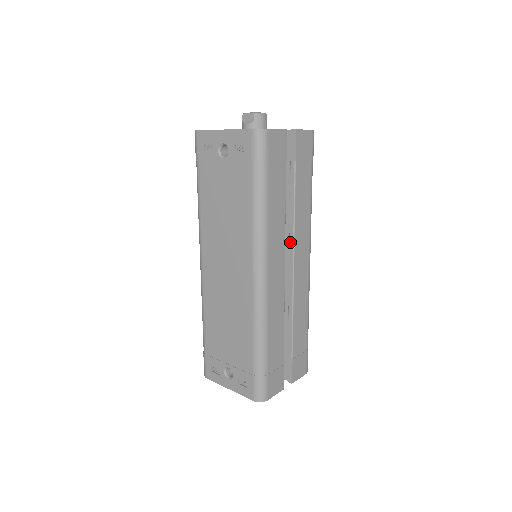
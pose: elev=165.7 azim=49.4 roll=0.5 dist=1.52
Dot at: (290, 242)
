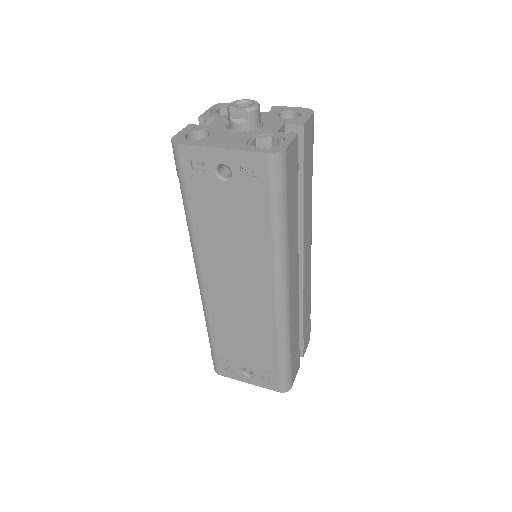
Dot at: (298, 242)
